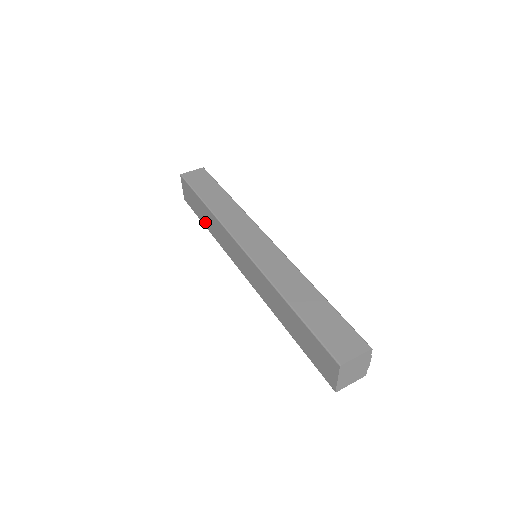
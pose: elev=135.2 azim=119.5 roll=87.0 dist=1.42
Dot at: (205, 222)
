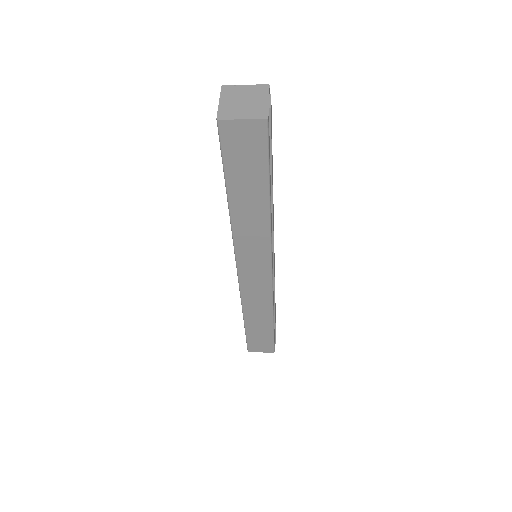
Dot at: occluded
